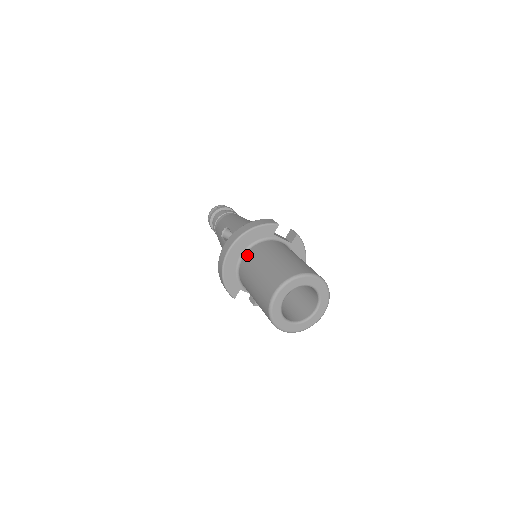
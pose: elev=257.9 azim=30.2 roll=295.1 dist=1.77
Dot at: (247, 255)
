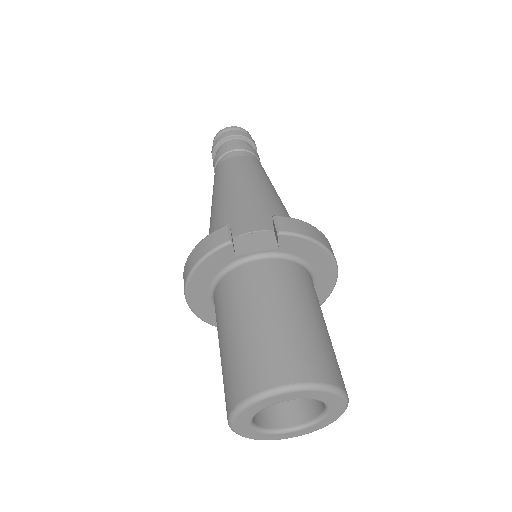
Dot at: occluded
